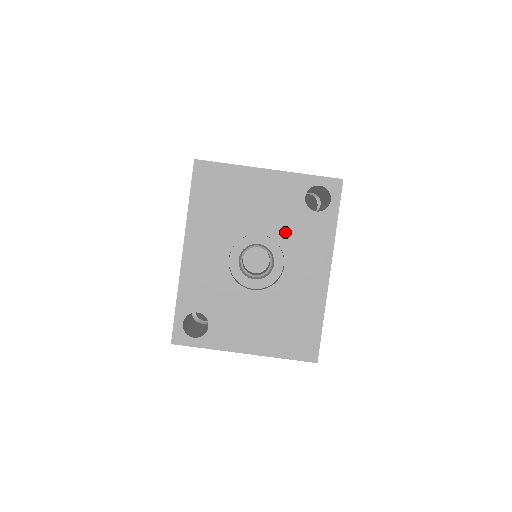
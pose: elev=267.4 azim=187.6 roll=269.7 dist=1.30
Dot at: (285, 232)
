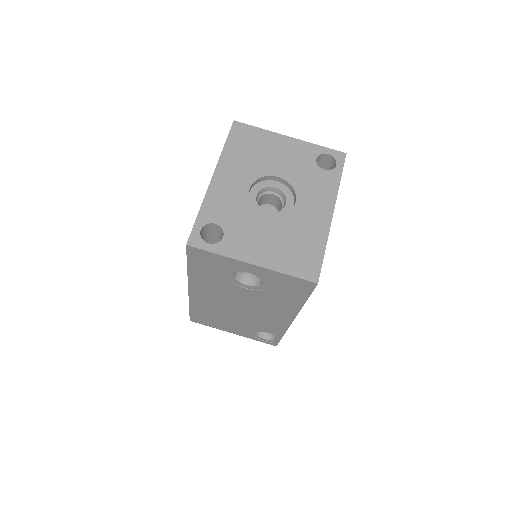
Dot at: (298, 179)
